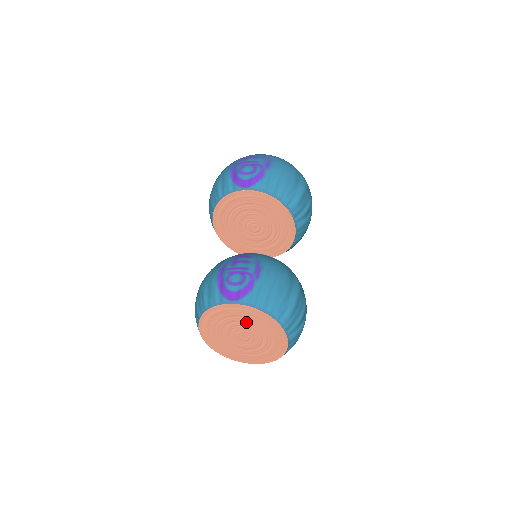
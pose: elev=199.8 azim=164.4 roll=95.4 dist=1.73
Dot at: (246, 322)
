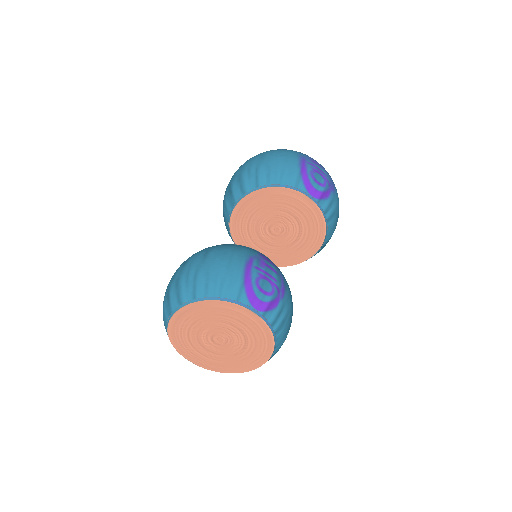
Dot at: (243, 332)
